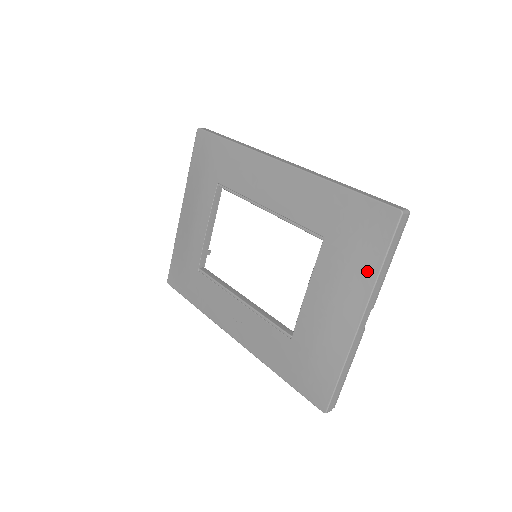
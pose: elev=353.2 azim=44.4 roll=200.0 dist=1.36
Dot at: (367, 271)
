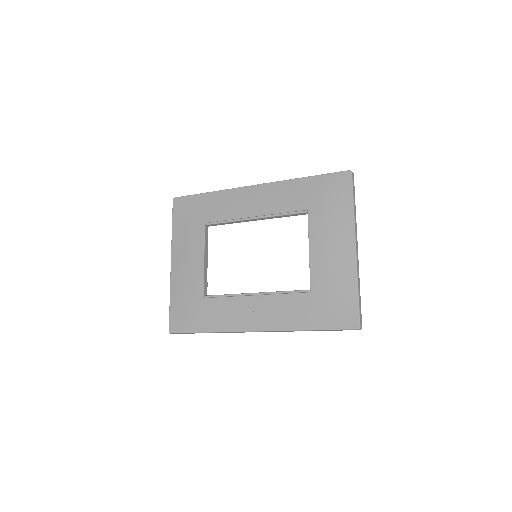
Dot at: (346, 213)
